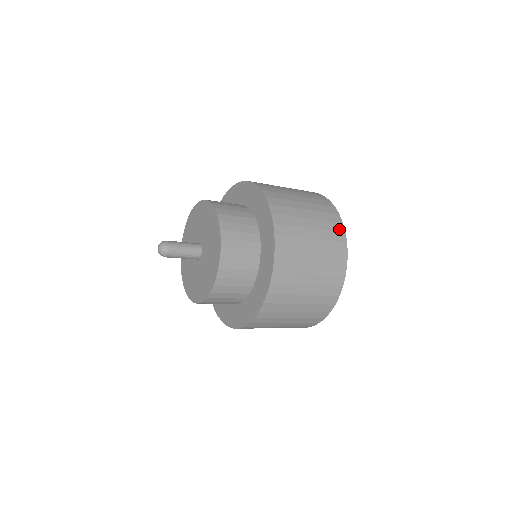
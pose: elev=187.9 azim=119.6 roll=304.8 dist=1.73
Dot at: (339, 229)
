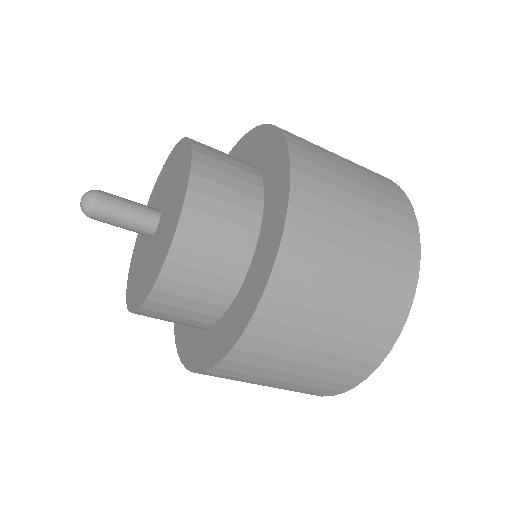
Dot at: occluded
